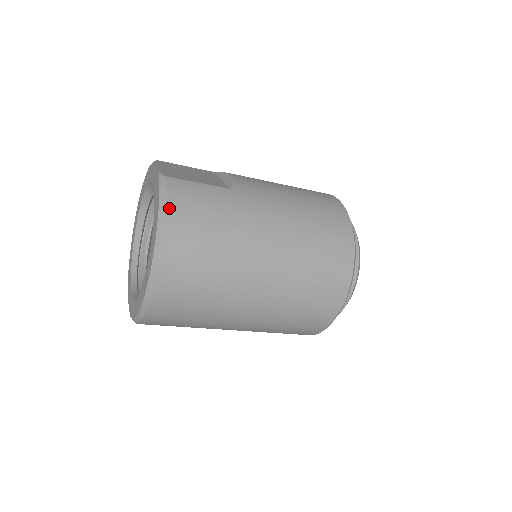
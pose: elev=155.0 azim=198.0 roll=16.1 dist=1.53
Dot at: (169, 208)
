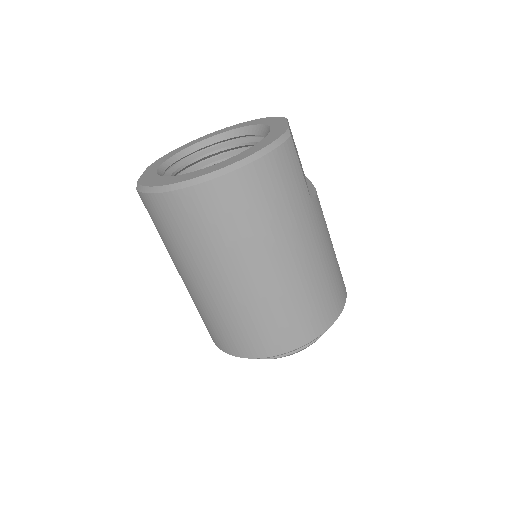
Dot at: (271, 156)
